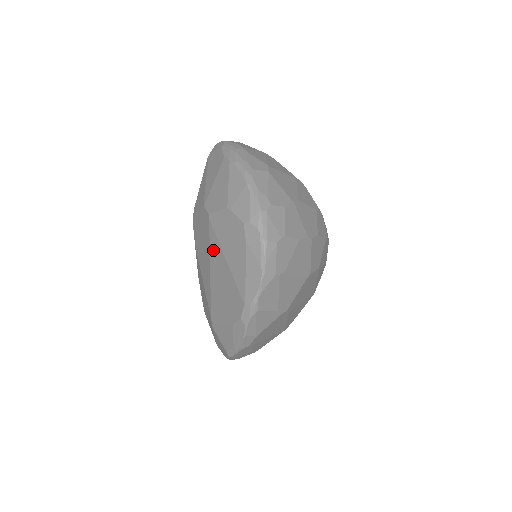
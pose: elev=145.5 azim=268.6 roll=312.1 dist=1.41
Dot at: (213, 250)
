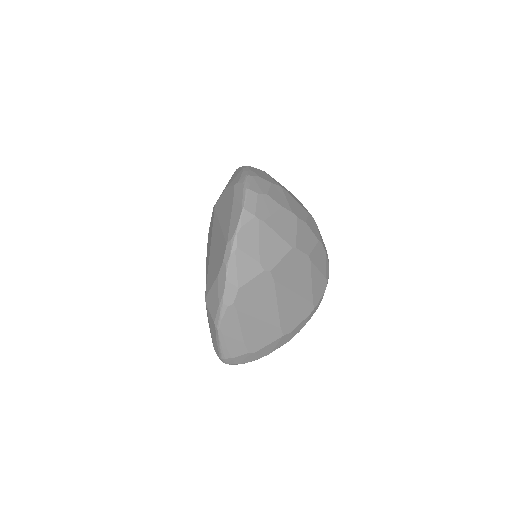
Dot at: (214, 229)
